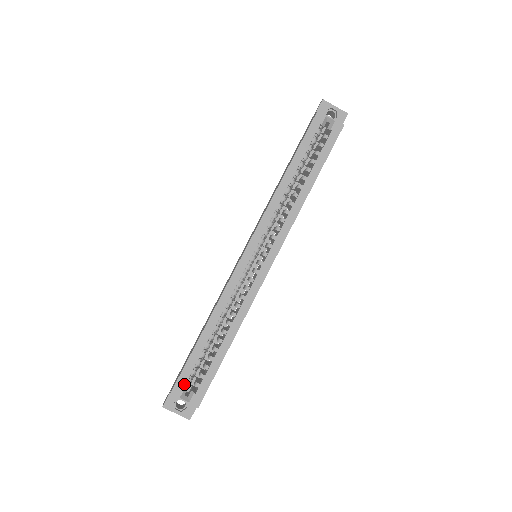
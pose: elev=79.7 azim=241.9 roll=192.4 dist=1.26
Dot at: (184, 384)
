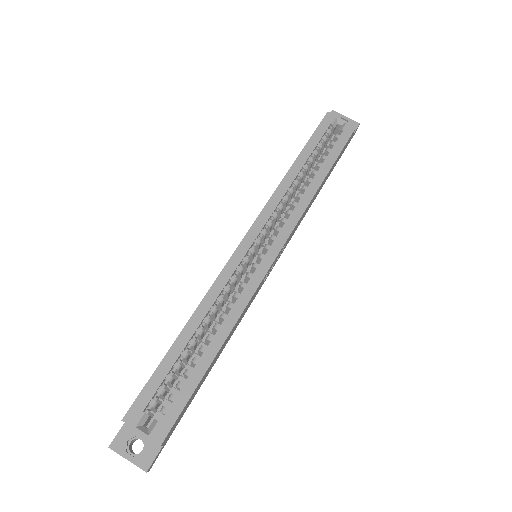
Dot at: (145, 406)
